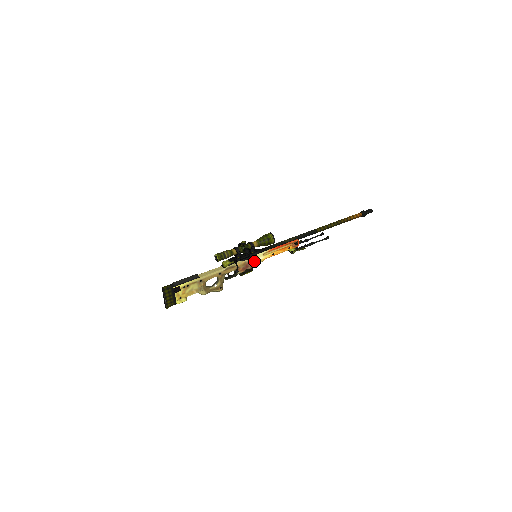
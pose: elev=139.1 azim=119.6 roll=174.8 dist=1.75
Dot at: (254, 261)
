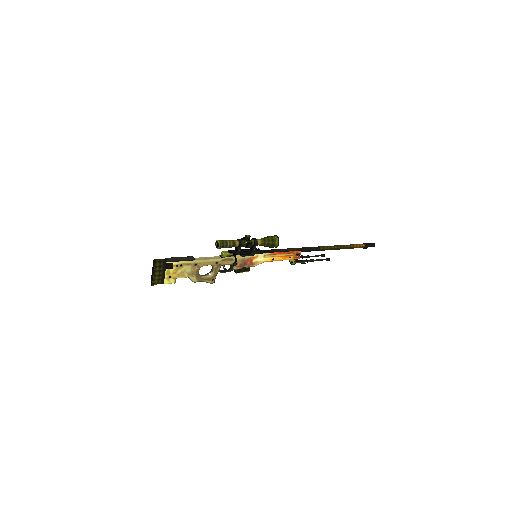
Dot at: (253, 260)
